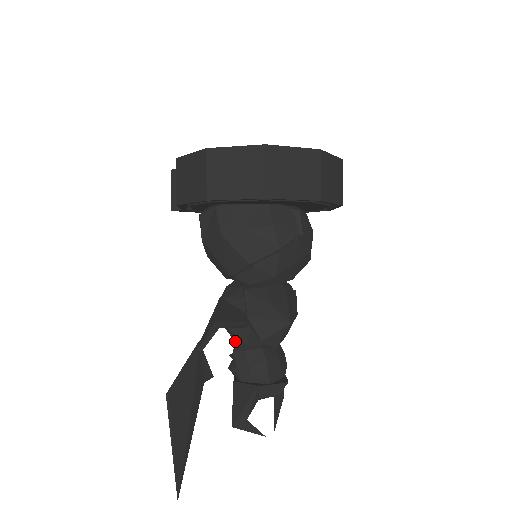
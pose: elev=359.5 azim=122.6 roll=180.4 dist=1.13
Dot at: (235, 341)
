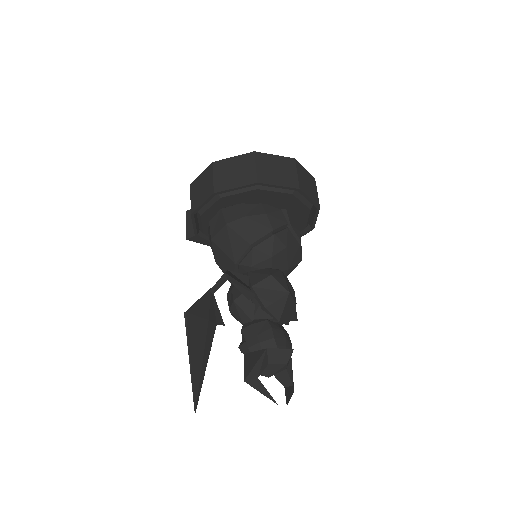
Dot at: (243, 323)
